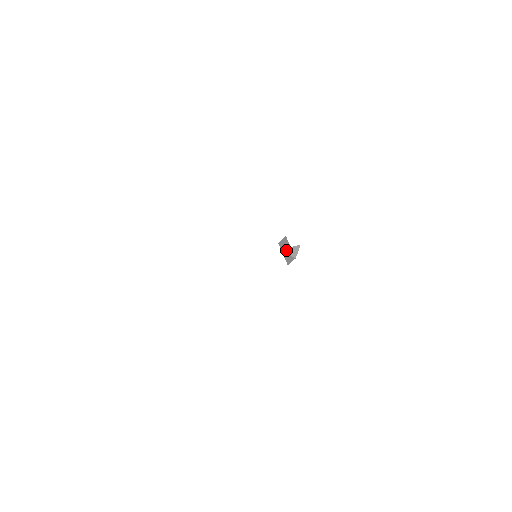
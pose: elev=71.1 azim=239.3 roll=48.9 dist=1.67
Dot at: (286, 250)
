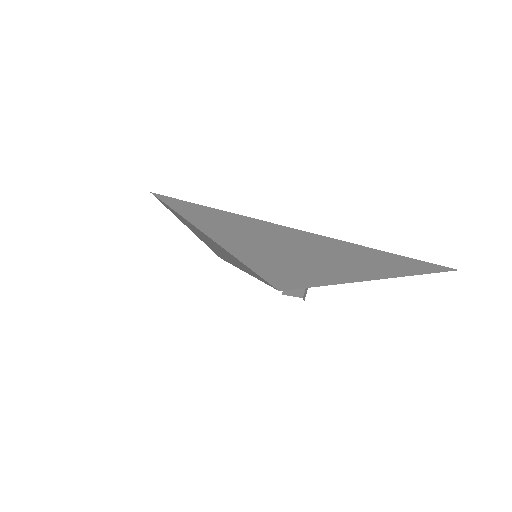
Dot at: occluded
